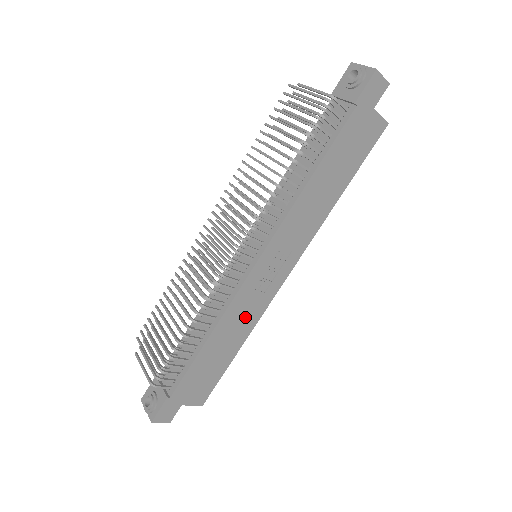
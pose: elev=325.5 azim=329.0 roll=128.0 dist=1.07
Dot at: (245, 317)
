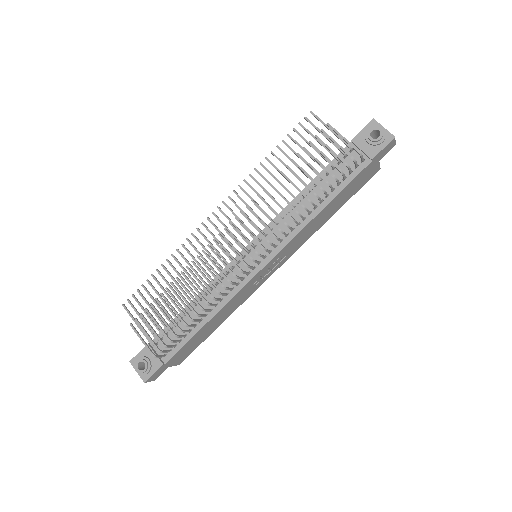
Dot at: (237, 303)
